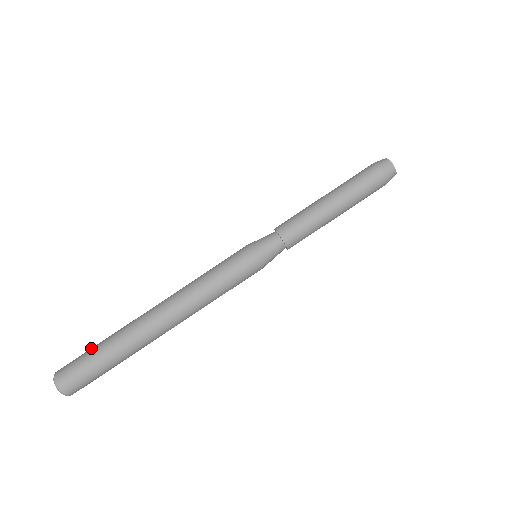
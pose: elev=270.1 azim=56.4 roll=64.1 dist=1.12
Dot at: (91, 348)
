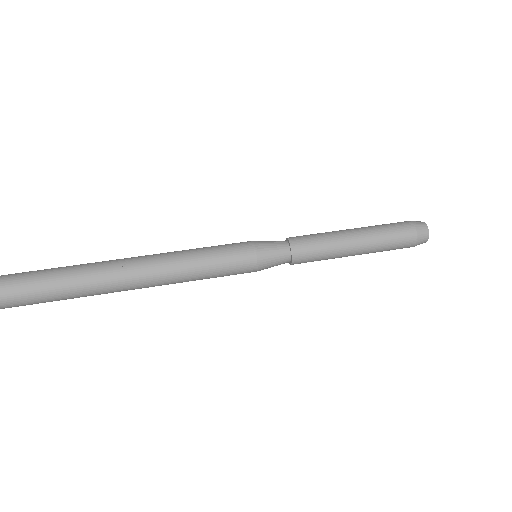
Dot at: occluded
